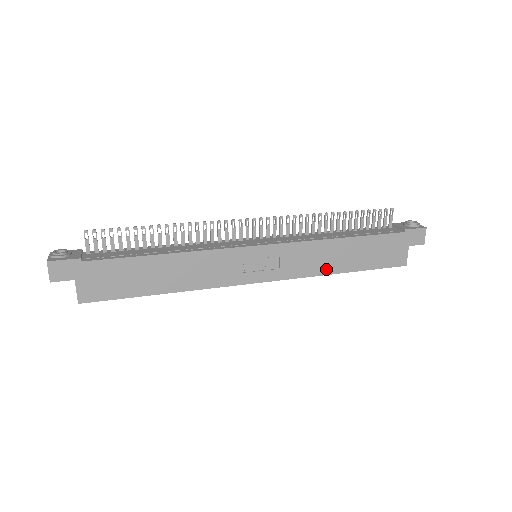
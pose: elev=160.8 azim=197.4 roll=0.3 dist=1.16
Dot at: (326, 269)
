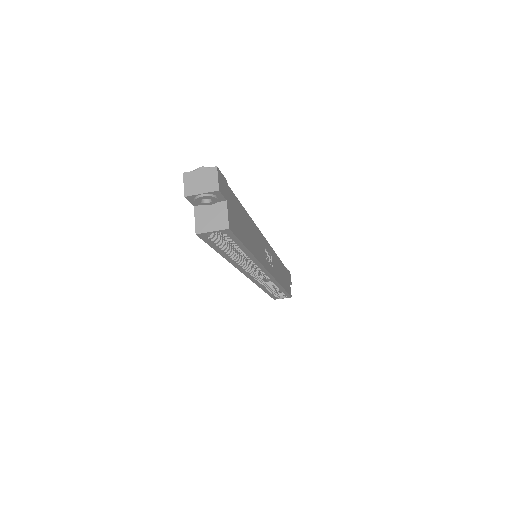
Dot at: (280, 281)
